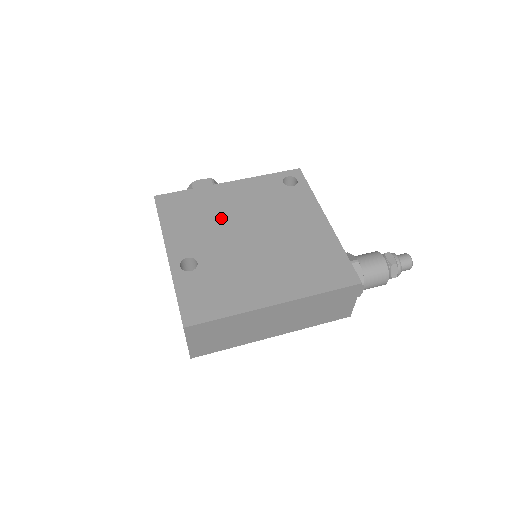
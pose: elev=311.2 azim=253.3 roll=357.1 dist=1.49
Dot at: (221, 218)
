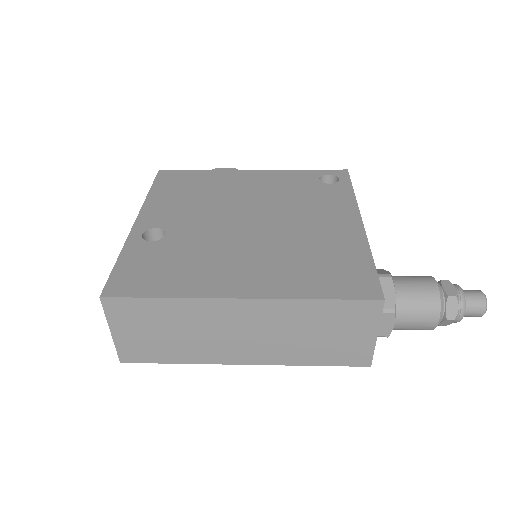
Dot at: (222, 199)
